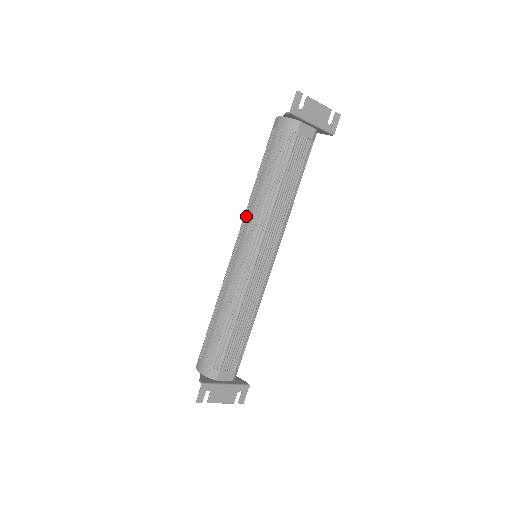
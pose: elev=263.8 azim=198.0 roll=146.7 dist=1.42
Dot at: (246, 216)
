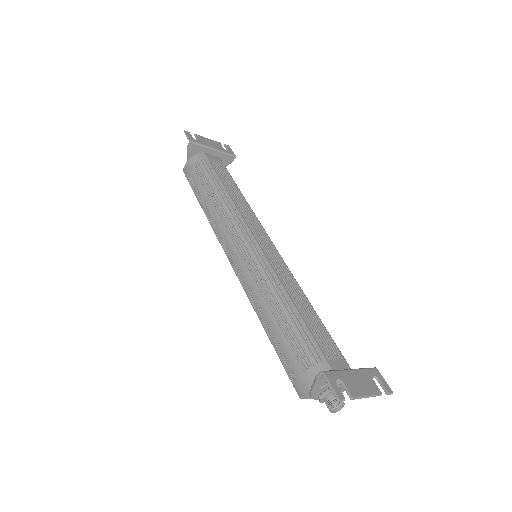
Dot at: (218, 230)
